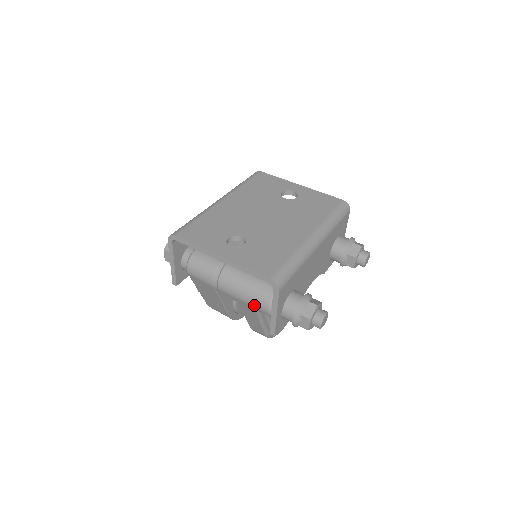
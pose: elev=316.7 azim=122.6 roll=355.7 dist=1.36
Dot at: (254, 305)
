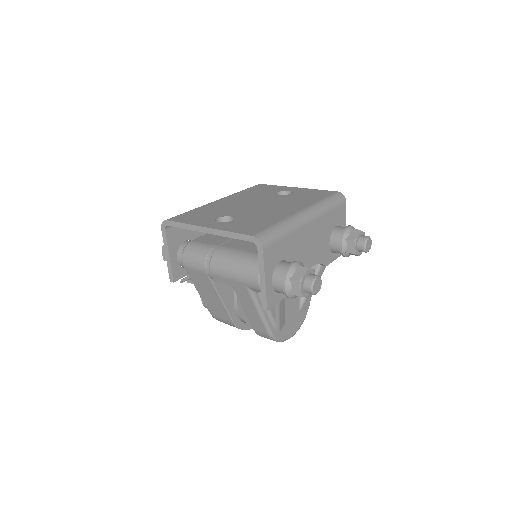
Dot at: (245, 280)
